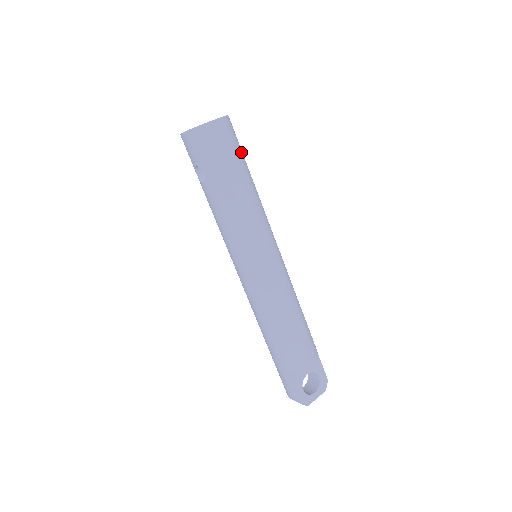
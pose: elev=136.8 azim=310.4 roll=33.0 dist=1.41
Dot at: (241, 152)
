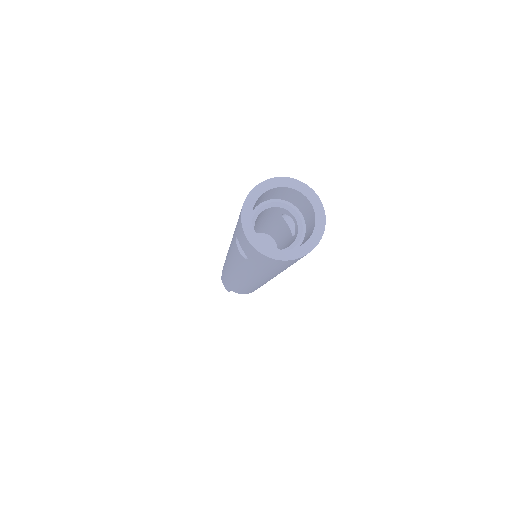
Dot at: occluded
